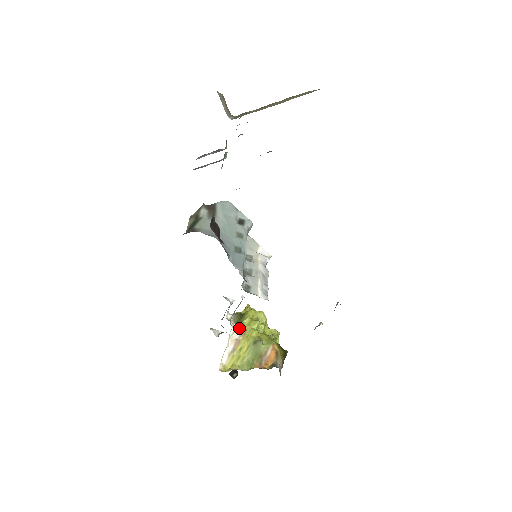
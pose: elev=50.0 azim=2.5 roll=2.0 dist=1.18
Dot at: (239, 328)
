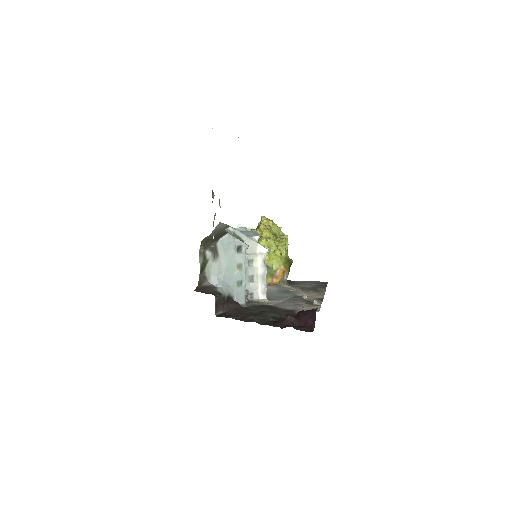
Dot at: occluded
